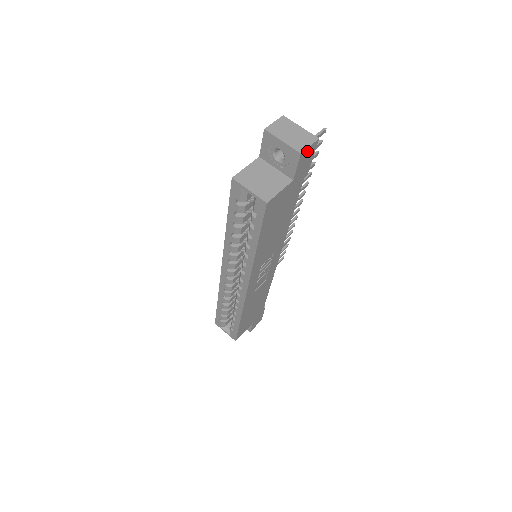
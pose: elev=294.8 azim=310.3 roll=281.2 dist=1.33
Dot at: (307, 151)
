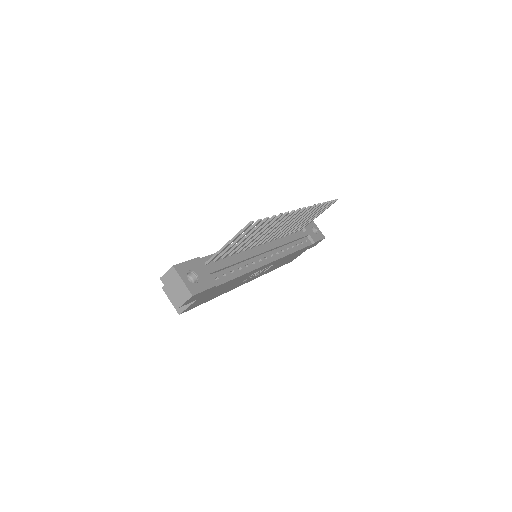
Dot at: (187, 301)
